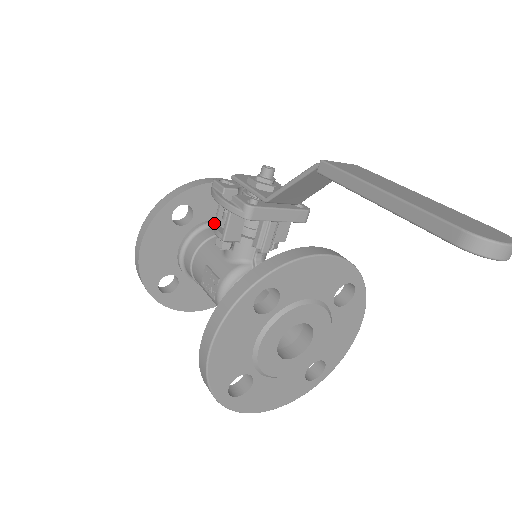
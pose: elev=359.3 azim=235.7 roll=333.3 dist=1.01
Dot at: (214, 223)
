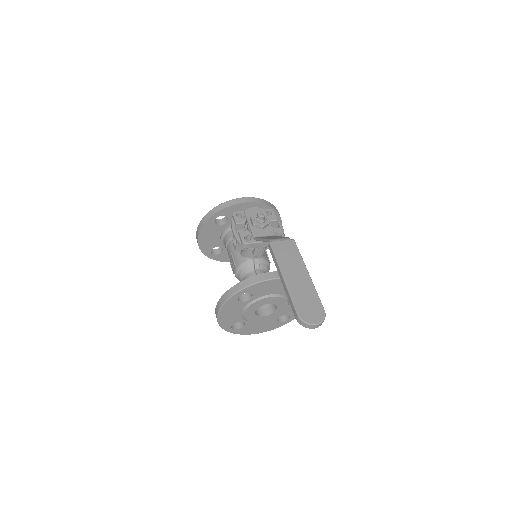
Dot at: (233, 237)
